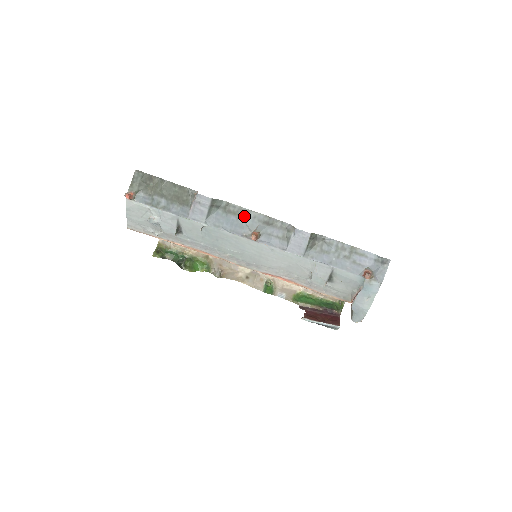
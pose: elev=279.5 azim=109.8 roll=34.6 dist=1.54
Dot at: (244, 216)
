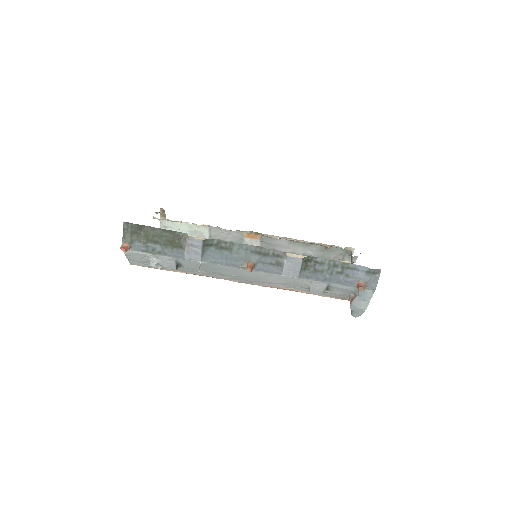
Dot at: (236, 250)
